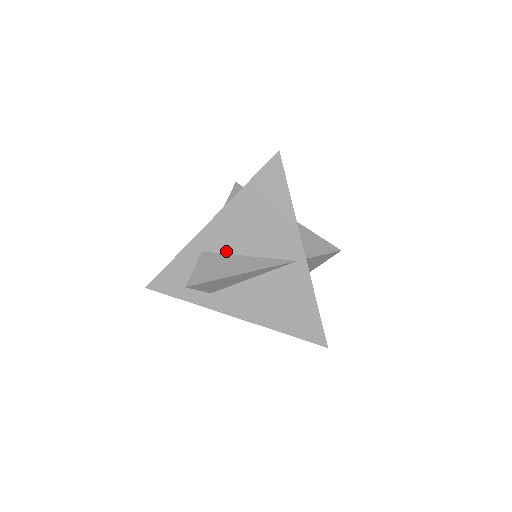
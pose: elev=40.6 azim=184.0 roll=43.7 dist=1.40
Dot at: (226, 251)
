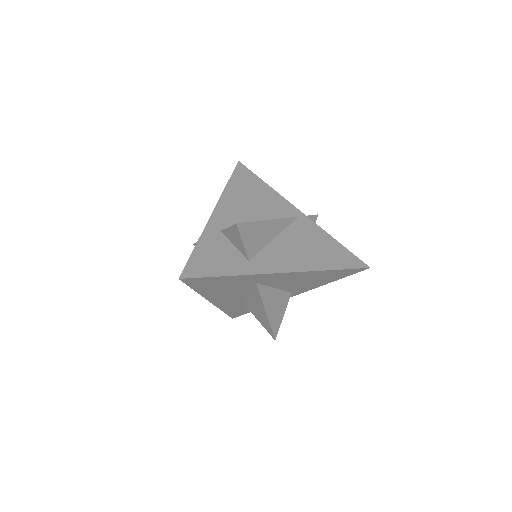
Dot at: occluded
